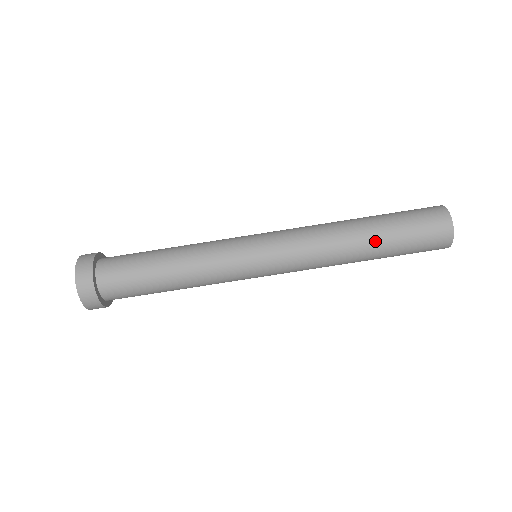
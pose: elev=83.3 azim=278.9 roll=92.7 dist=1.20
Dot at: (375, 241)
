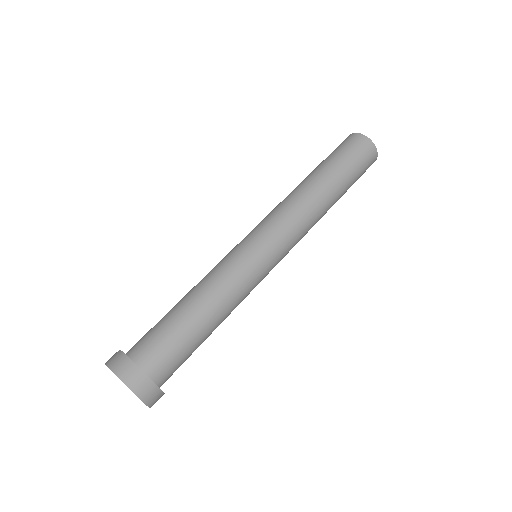
Dot at: (316, 172)
